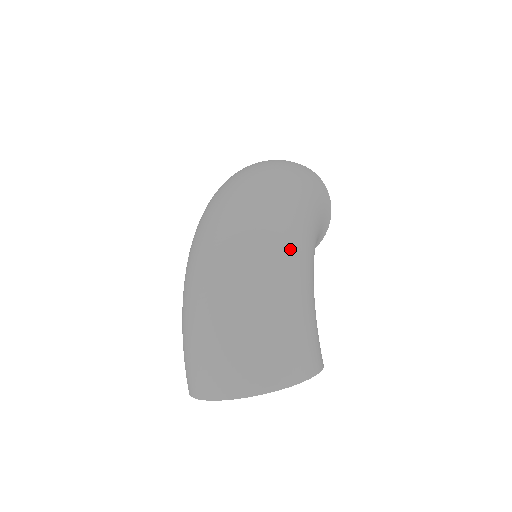
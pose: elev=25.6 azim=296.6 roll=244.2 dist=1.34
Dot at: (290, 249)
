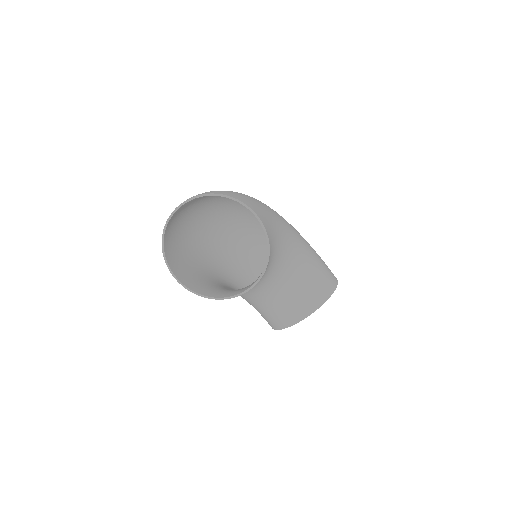
Dot at: occluded
